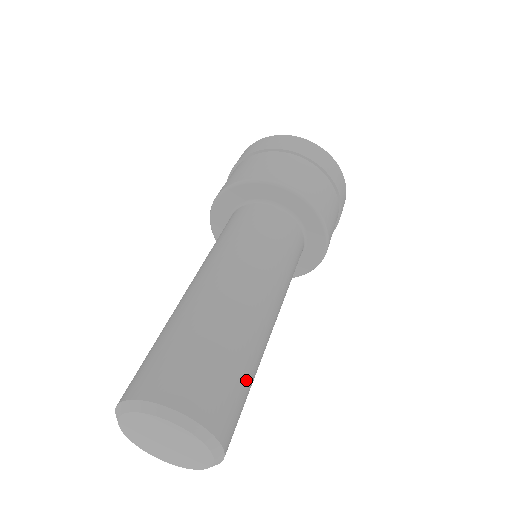
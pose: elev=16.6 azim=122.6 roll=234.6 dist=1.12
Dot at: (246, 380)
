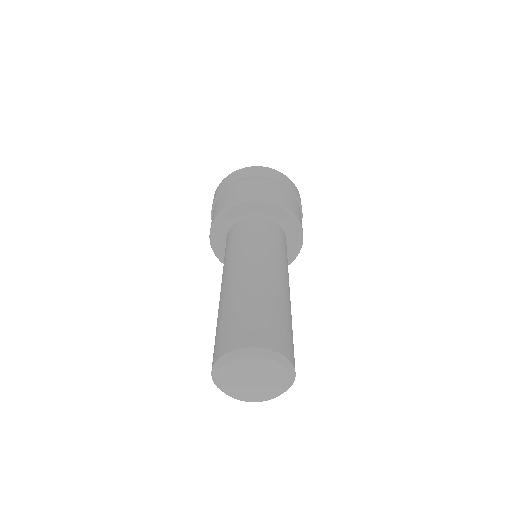
Dot at: (275, 314)
